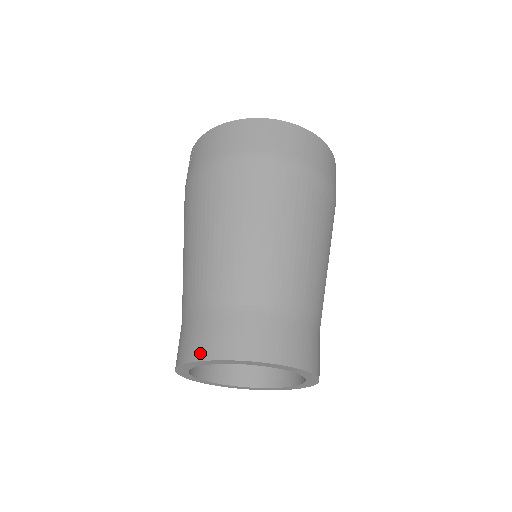
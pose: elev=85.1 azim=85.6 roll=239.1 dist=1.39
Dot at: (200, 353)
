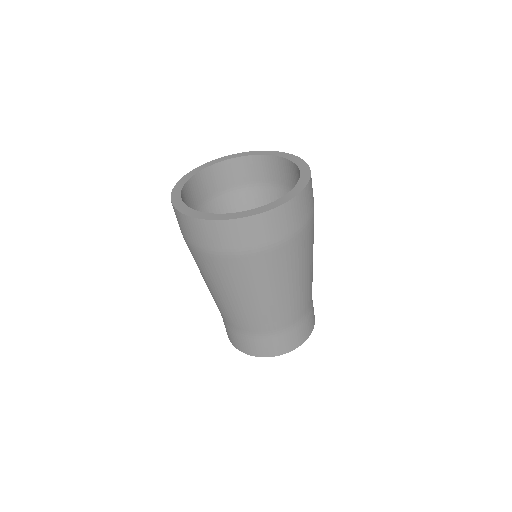
Dot at: (241, 349)
